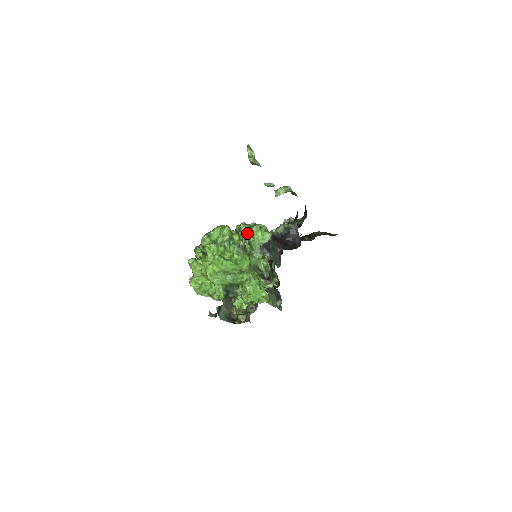
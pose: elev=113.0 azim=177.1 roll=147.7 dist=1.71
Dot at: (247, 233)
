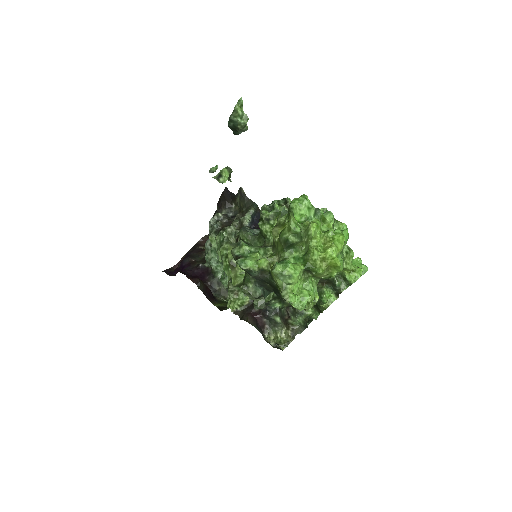
Dot at: occluded
